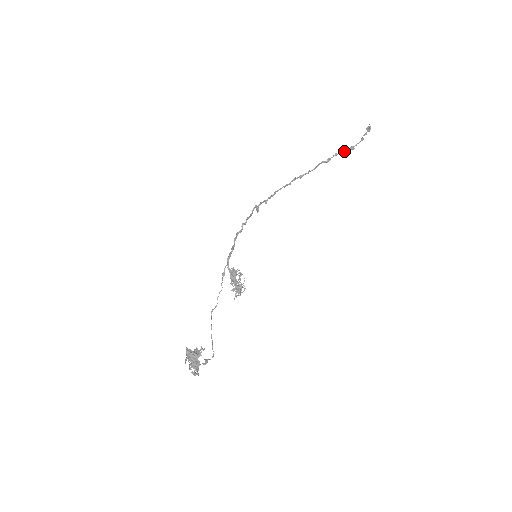
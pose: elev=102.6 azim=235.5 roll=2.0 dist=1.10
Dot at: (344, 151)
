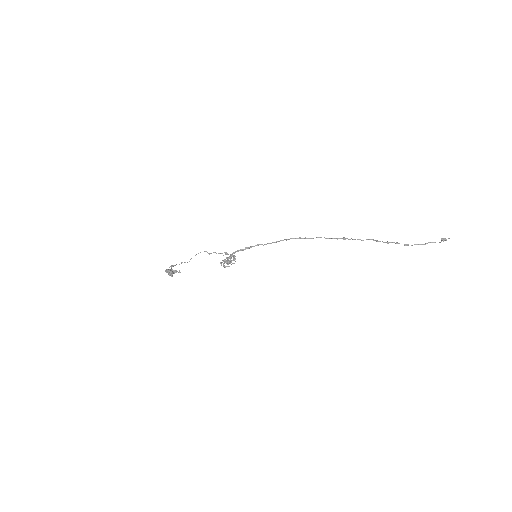
Dot at: occluded
